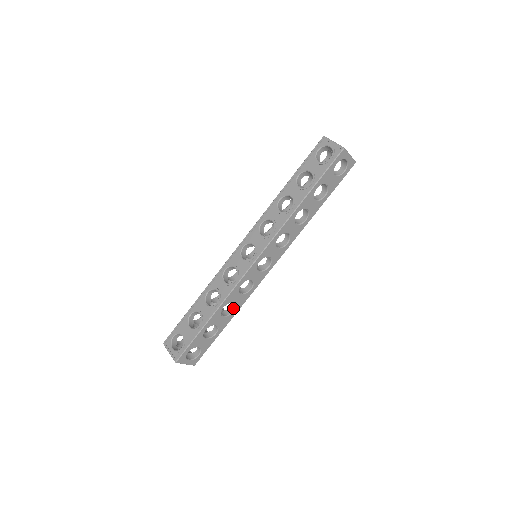
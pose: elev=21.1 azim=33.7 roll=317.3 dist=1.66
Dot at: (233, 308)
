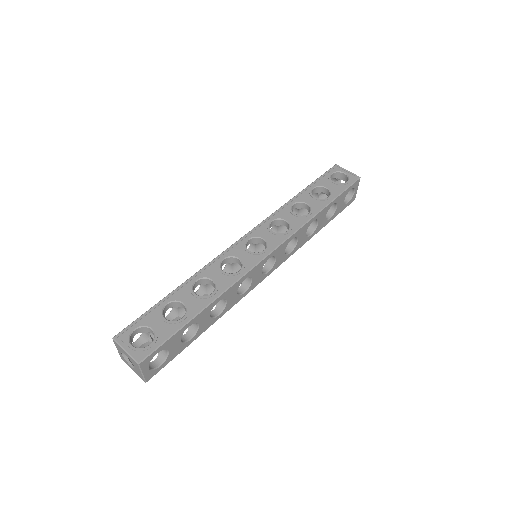
Dot at: (219, 310)
